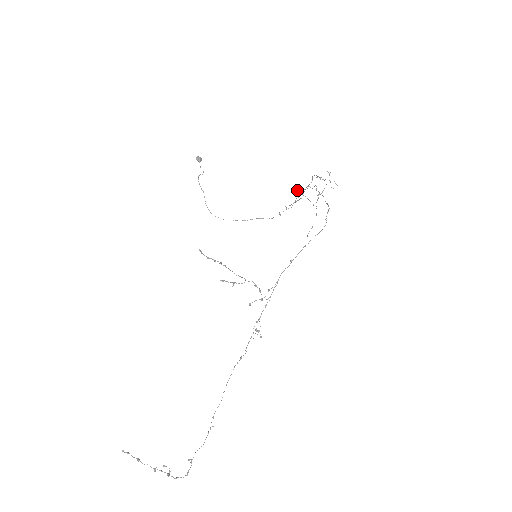
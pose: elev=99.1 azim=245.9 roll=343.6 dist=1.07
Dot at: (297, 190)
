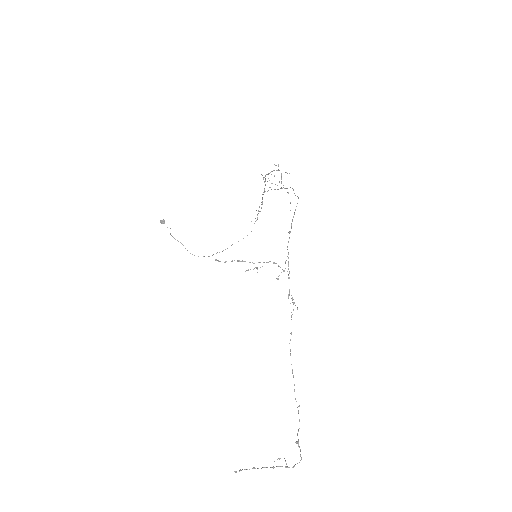
Dot at: occluded
